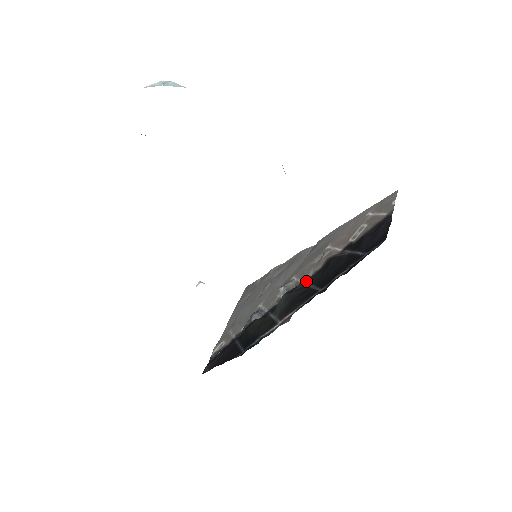
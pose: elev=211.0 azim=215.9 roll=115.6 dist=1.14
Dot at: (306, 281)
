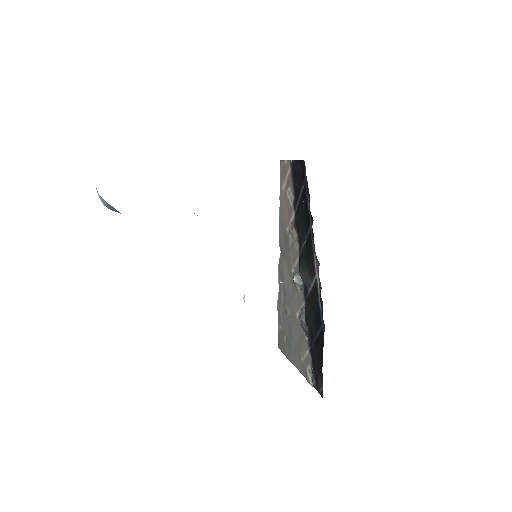
Dot at: (300, 251)
